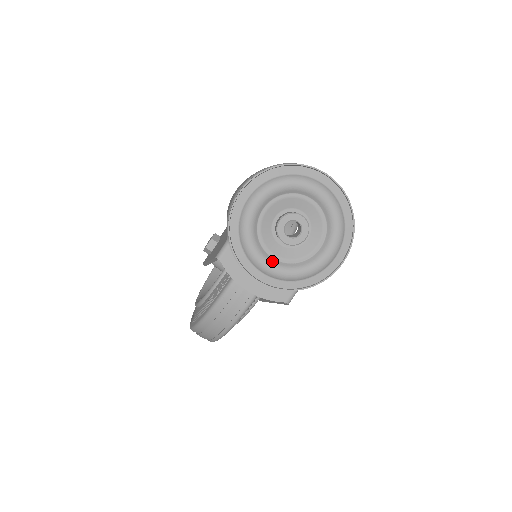
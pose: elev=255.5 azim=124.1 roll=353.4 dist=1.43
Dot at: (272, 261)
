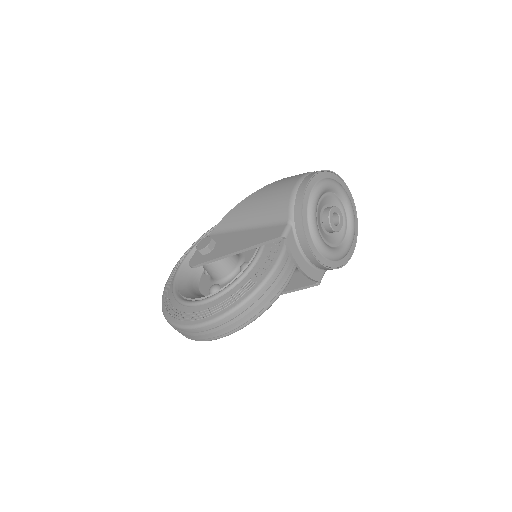
Dot at: (324, 242)
